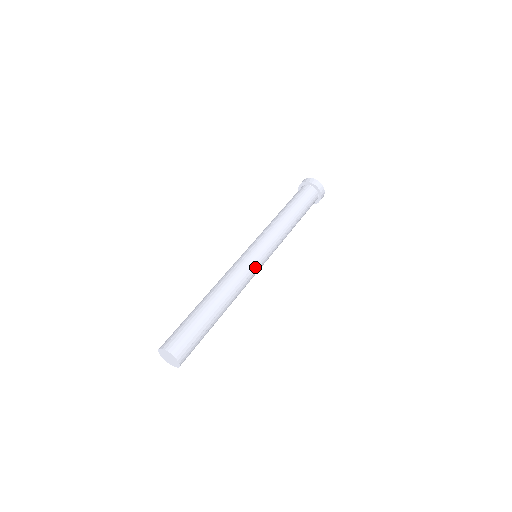
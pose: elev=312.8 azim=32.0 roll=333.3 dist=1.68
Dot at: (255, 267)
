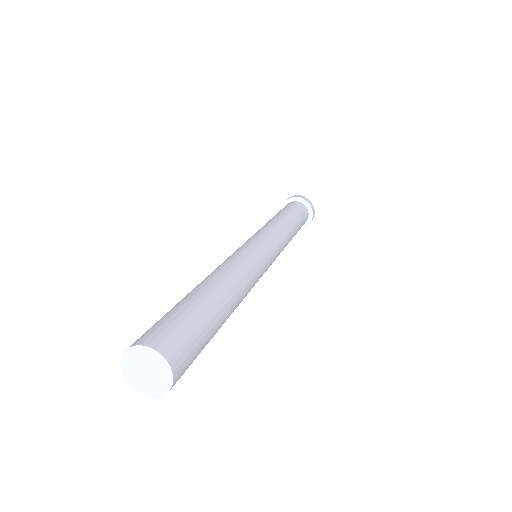
Dot at: (253, 250)
